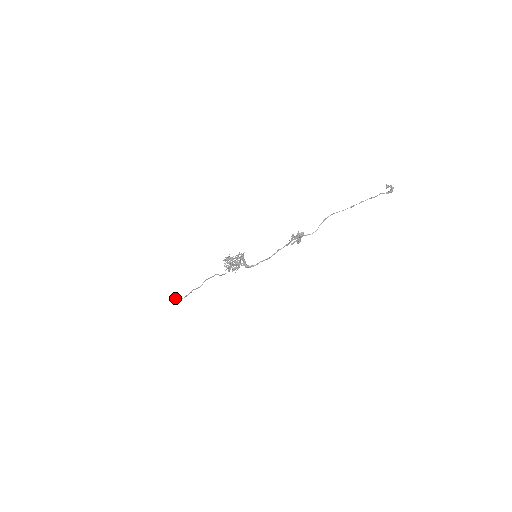
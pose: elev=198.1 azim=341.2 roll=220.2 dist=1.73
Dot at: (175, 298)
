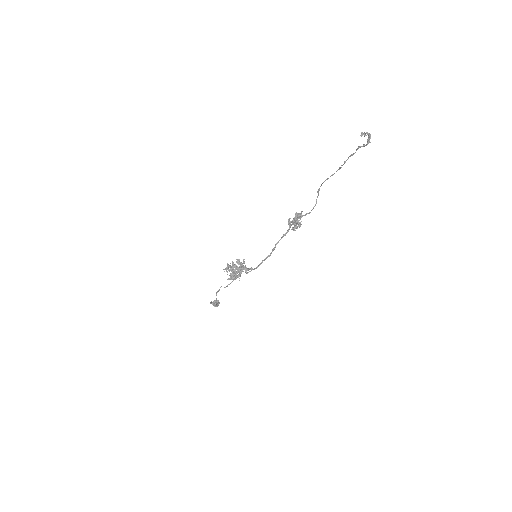
Dot at: (213, 304)
